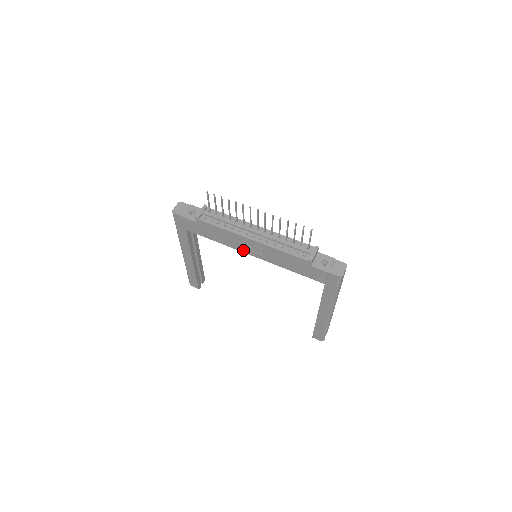
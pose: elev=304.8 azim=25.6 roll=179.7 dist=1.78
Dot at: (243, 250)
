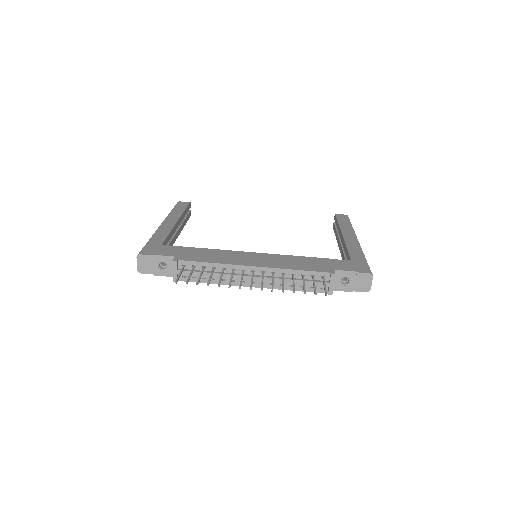
Dot at: occluded
